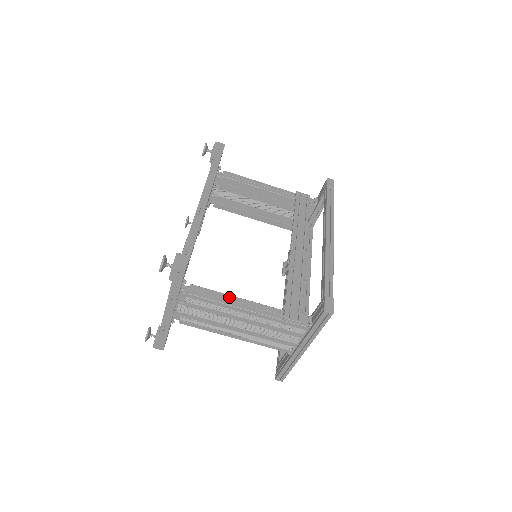
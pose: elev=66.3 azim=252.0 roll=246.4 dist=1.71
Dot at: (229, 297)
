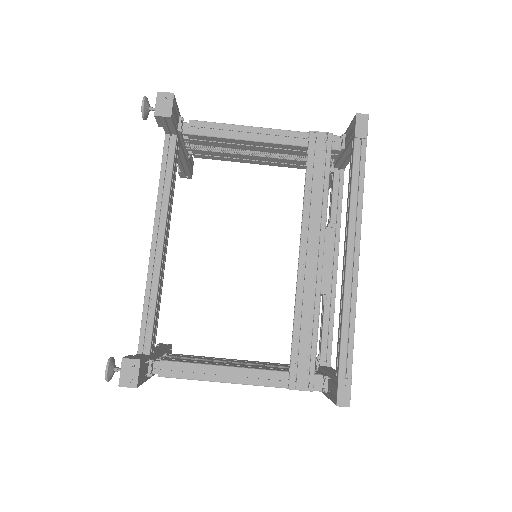
Dot at: (213, 369)
